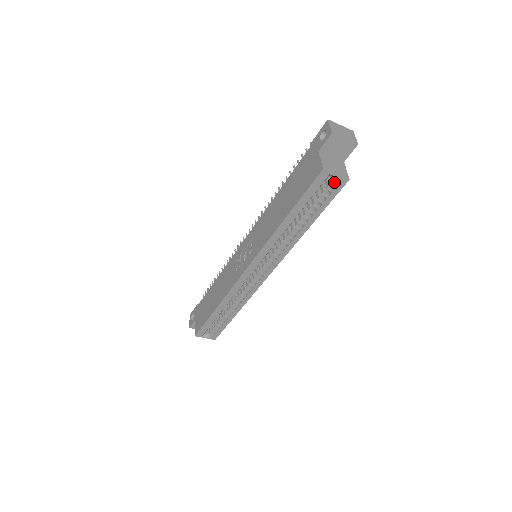
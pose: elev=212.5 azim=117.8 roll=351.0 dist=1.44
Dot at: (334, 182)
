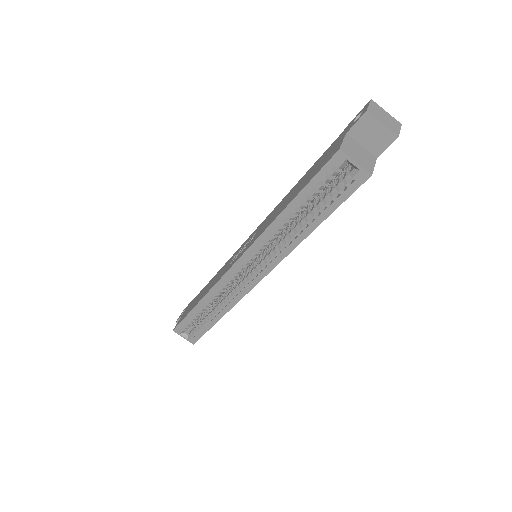
Dot at: (352, 174)
